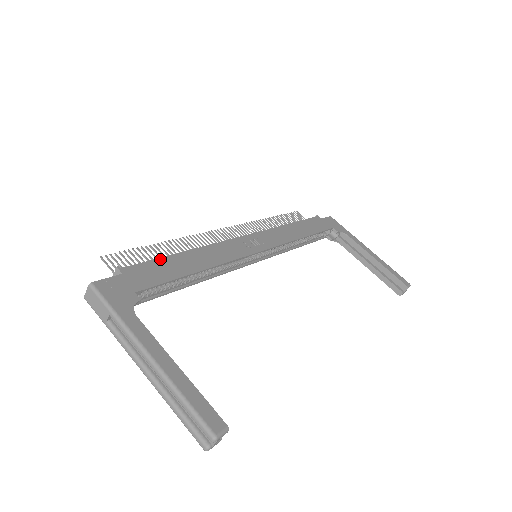
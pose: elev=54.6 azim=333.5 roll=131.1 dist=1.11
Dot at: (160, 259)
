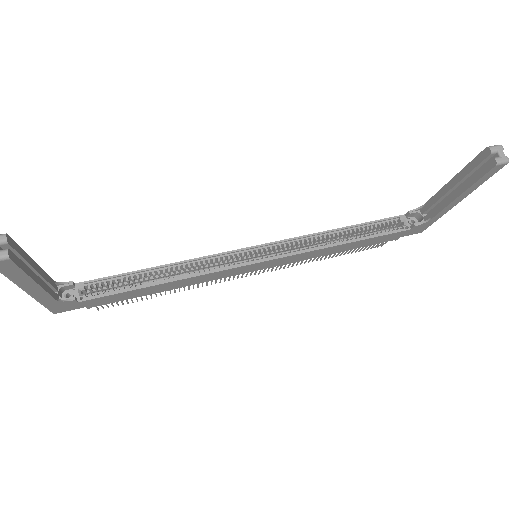
Dot at: occluded
